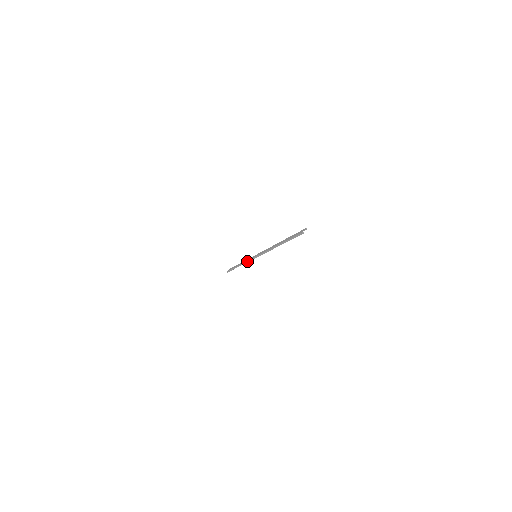
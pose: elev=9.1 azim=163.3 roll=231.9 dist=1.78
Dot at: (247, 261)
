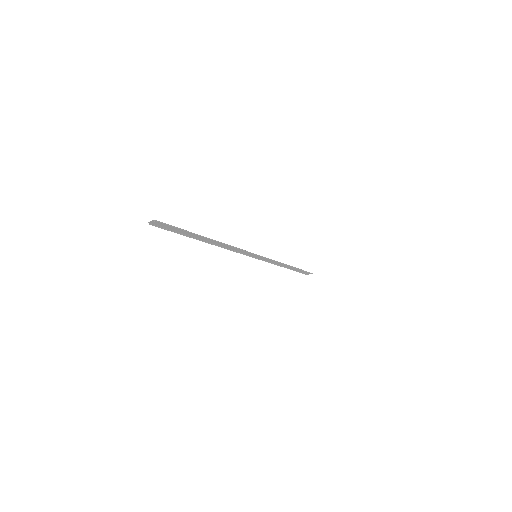
Dot at: (269, 261)
